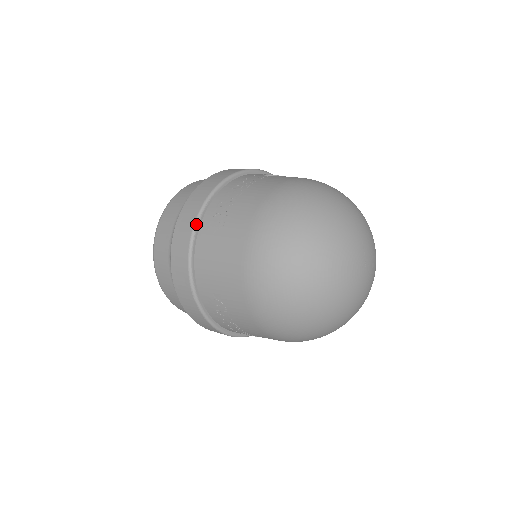
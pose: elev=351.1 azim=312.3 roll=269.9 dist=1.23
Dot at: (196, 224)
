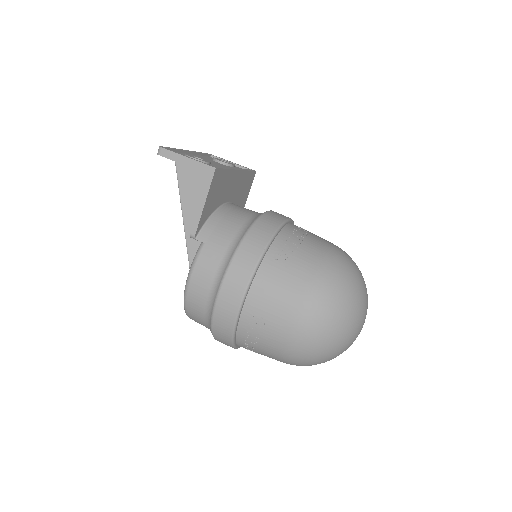
Dot at: occluded
